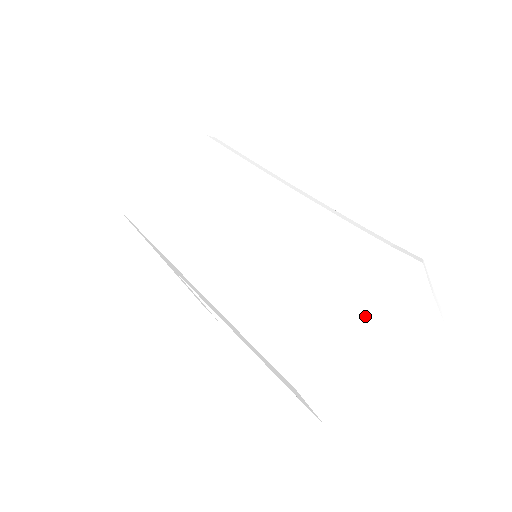
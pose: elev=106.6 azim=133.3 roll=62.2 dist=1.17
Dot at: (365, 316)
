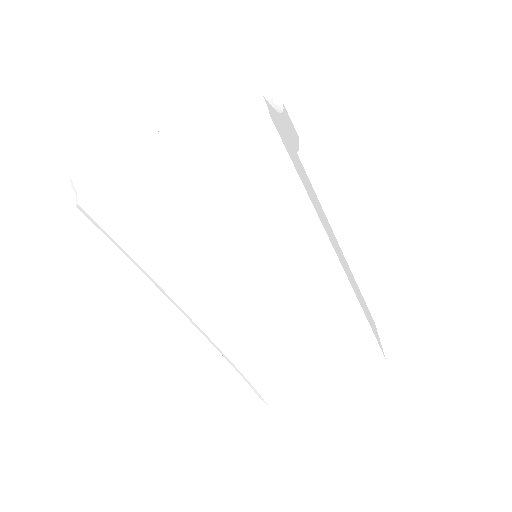
Dot at: (325, 387)
